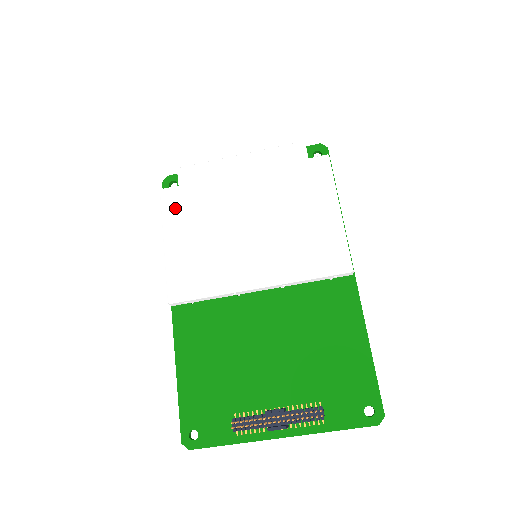
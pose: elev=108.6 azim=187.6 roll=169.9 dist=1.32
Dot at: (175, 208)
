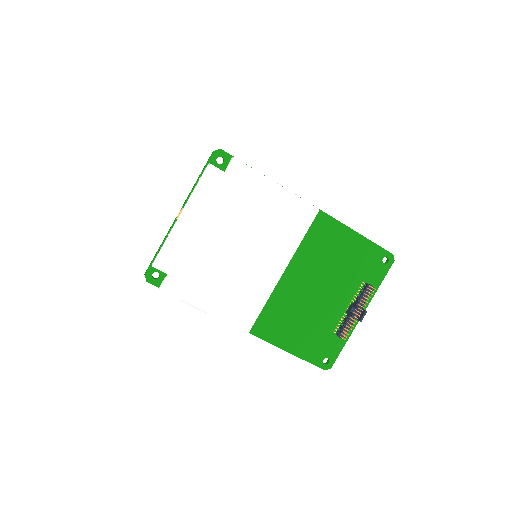
Dot at: (185, 288)
